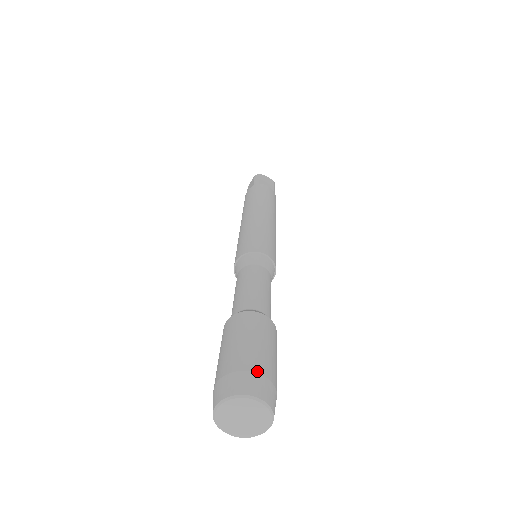
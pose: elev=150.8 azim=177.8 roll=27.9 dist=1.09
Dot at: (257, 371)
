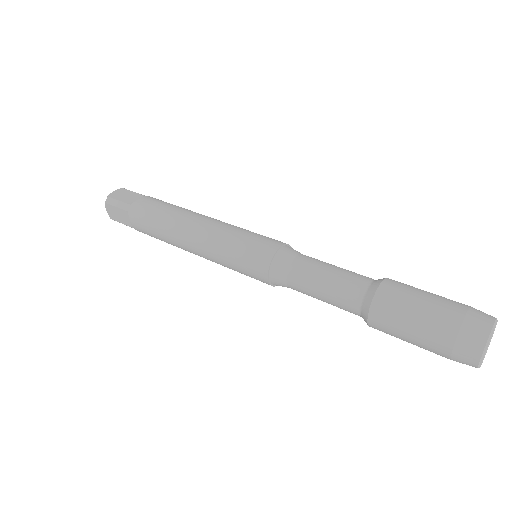
Dot at: (463, 314)
